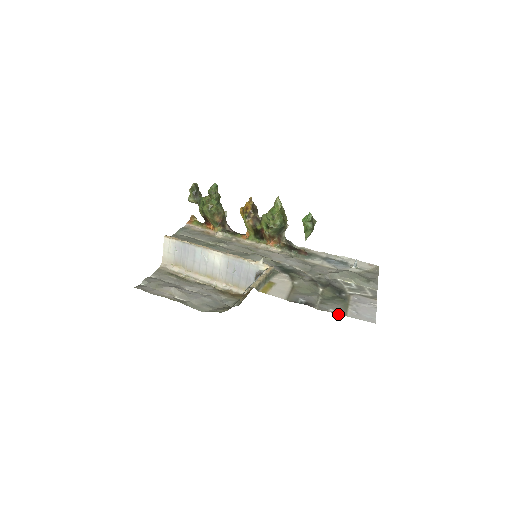
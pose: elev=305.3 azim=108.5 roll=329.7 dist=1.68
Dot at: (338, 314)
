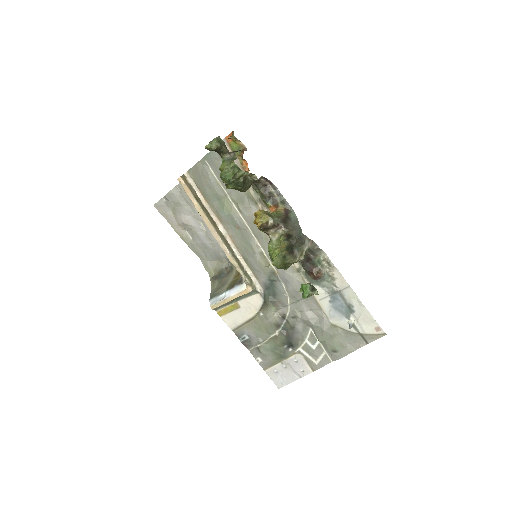
Dot at: (260, 365)
